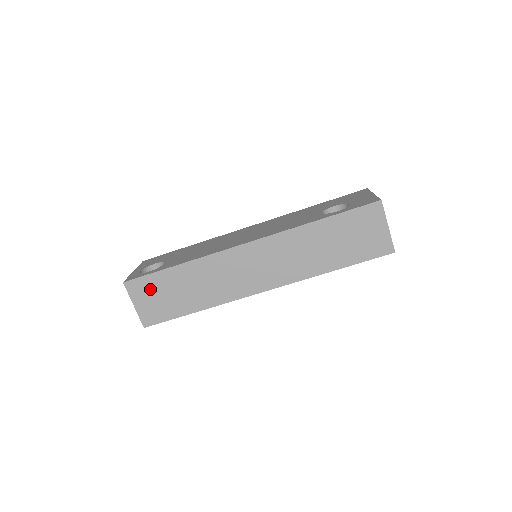
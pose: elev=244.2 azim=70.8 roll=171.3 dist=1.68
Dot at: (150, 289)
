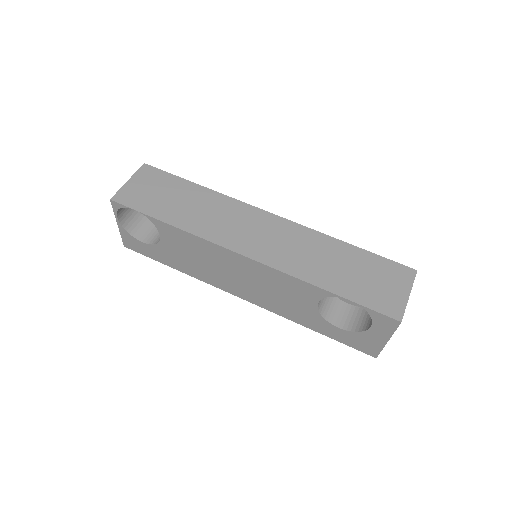
Dot at: (157, 182)
